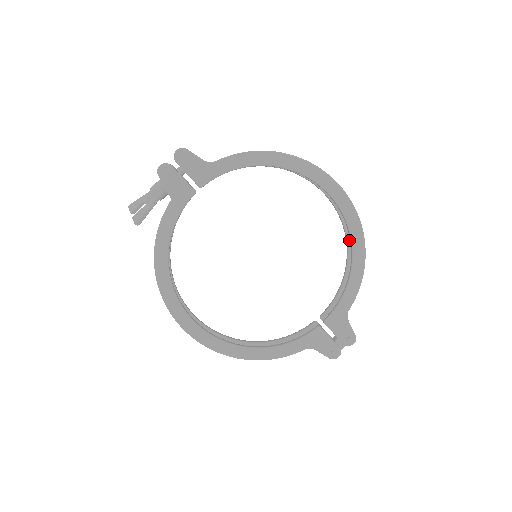
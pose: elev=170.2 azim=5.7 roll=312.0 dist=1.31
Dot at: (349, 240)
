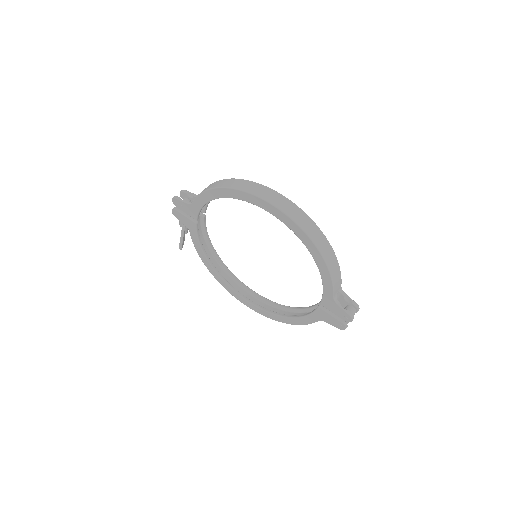
Dot at: occluded
